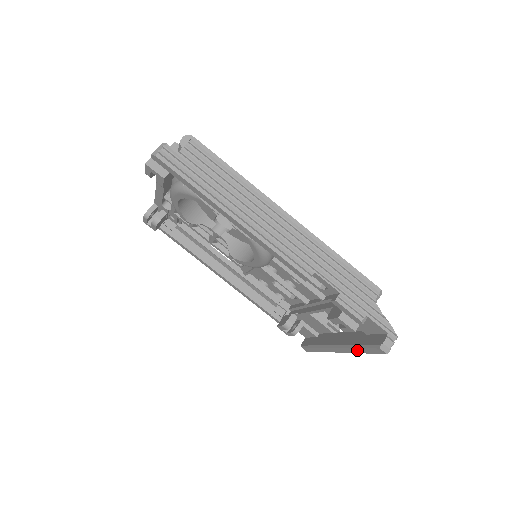
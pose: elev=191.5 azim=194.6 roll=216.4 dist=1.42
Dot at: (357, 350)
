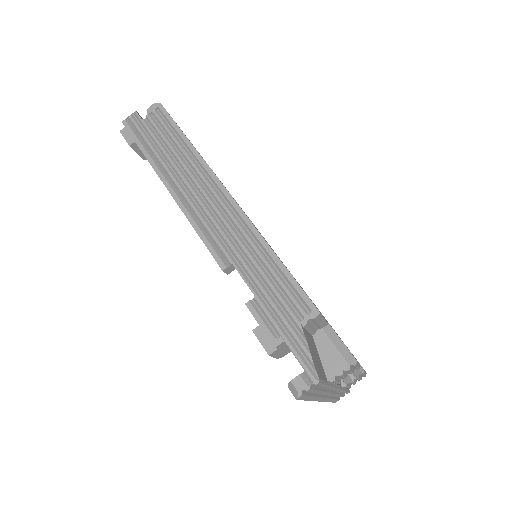
Dot at: occluded
